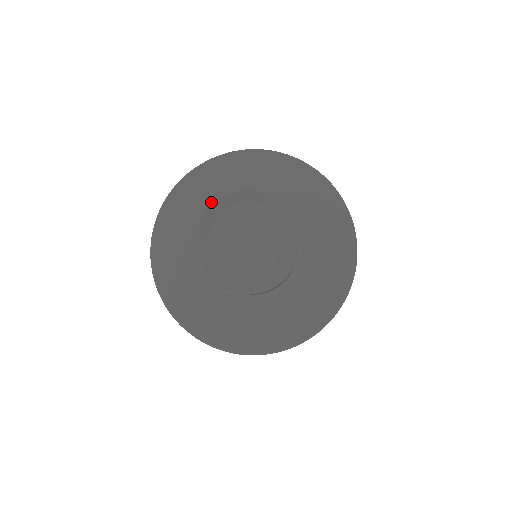
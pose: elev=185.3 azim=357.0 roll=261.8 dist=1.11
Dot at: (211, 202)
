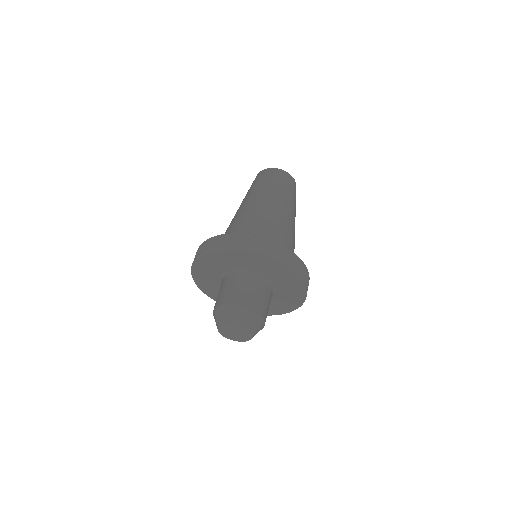
Dot at: (245, 265)
